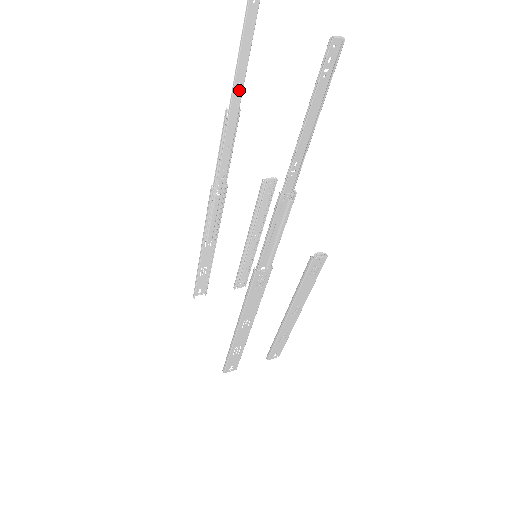
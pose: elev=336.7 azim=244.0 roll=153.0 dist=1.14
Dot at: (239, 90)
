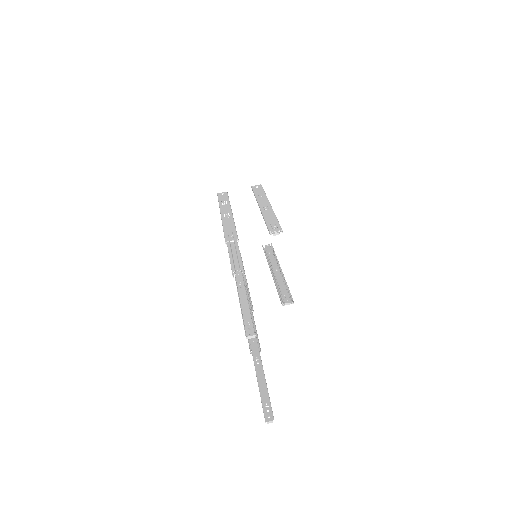
Dot at: (242, 285)
